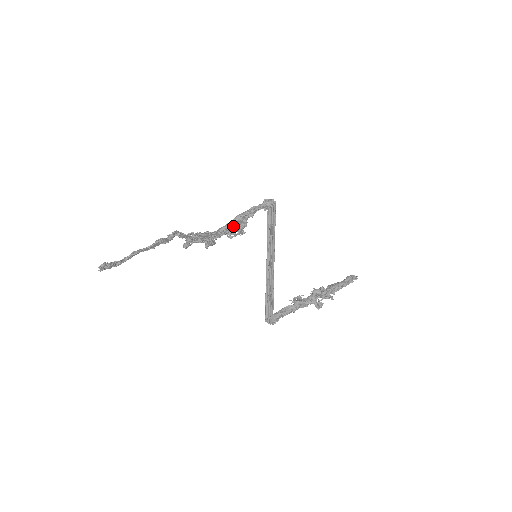
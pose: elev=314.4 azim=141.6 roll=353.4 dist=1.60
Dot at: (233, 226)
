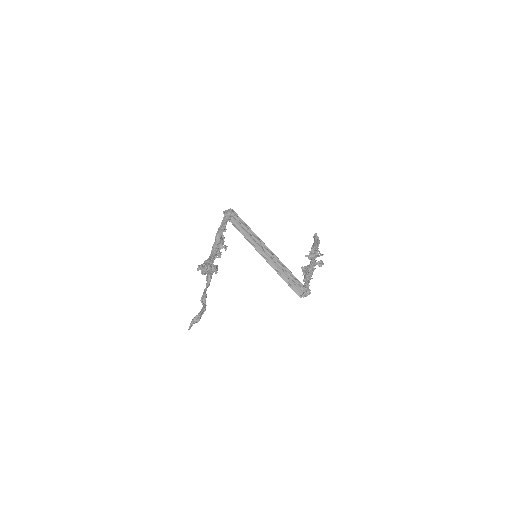
Dot at: occluded
